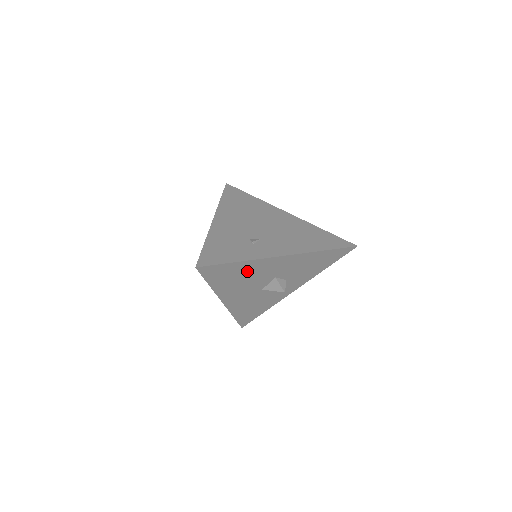
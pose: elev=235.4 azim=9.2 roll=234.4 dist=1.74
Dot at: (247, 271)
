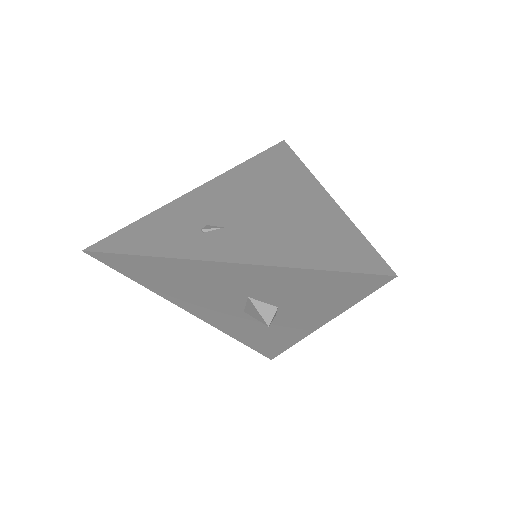
Dot at: (180, 274)
